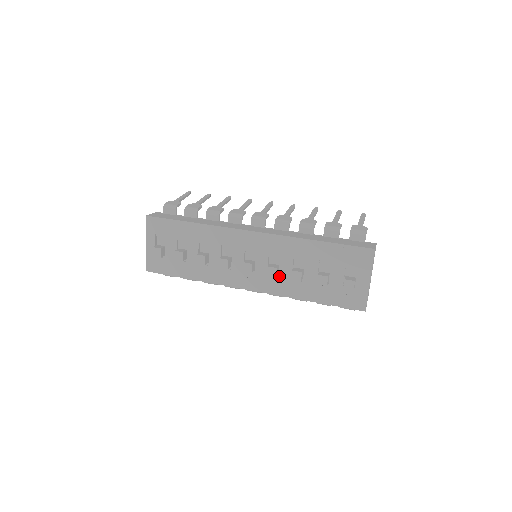
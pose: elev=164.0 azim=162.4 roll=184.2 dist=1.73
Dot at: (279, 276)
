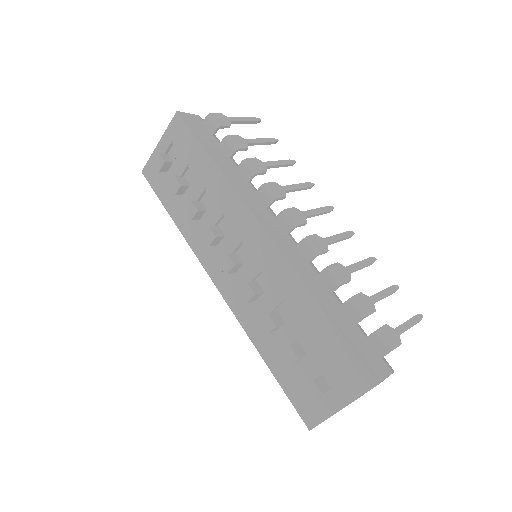
Dot at: (254, 303)
